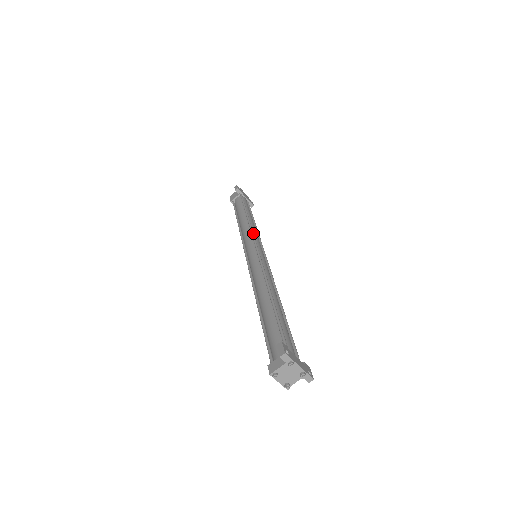
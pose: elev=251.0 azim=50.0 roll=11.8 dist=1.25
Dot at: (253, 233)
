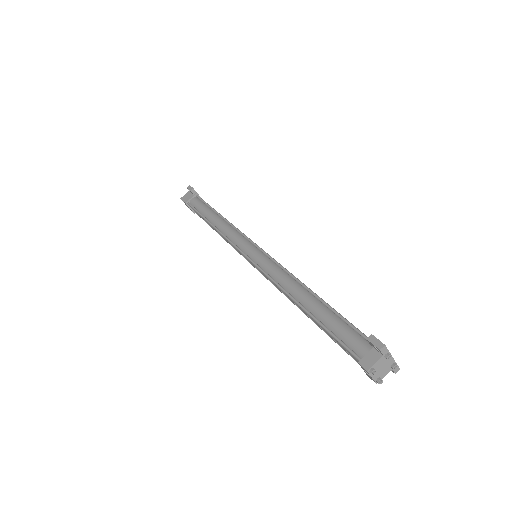
Dot at: (242, 233)
